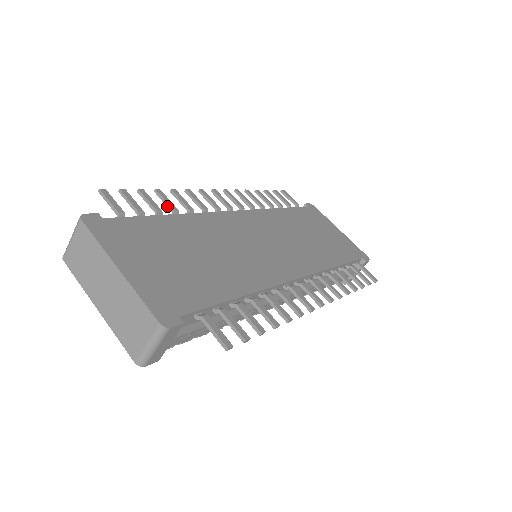
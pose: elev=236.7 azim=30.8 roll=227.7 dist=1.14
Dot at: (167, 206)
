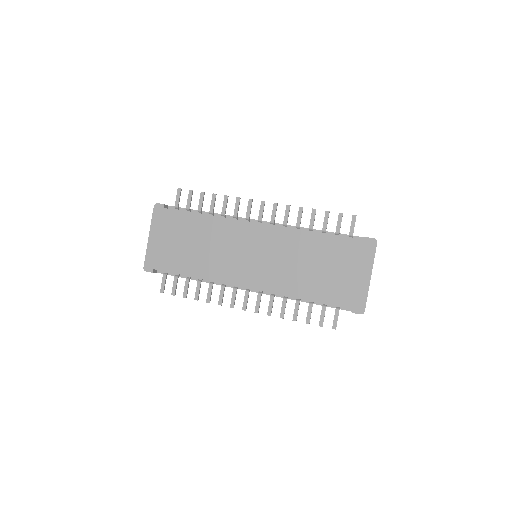
Dot at: (211, 207)
